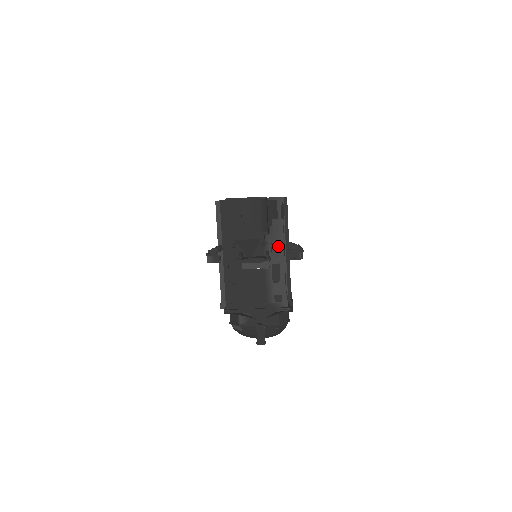
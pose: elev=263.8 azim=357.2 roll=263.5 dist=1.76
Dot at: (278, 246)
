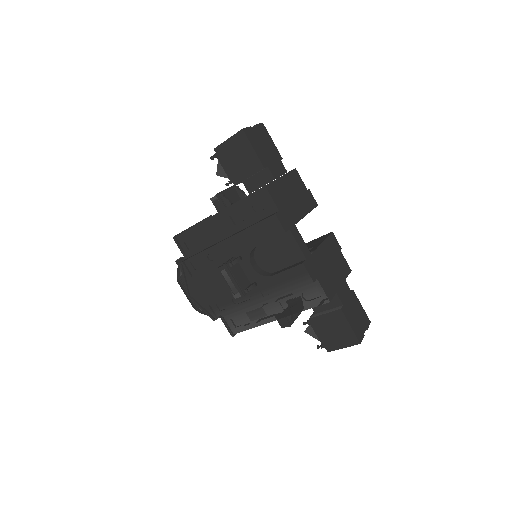
Dot at: occluded
